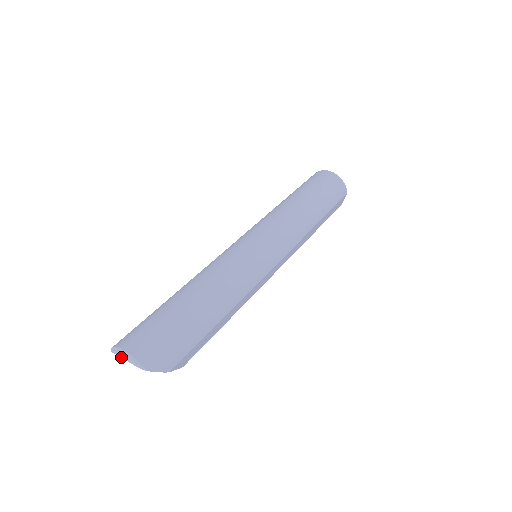
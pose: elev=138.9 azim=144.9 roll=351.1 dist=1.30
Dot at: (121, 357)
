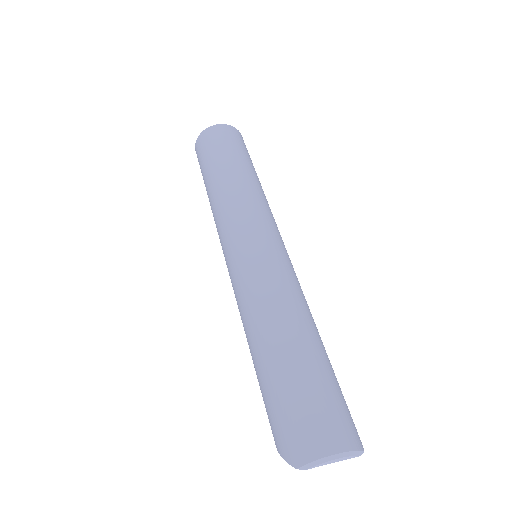
Dot at: (326, 464)
